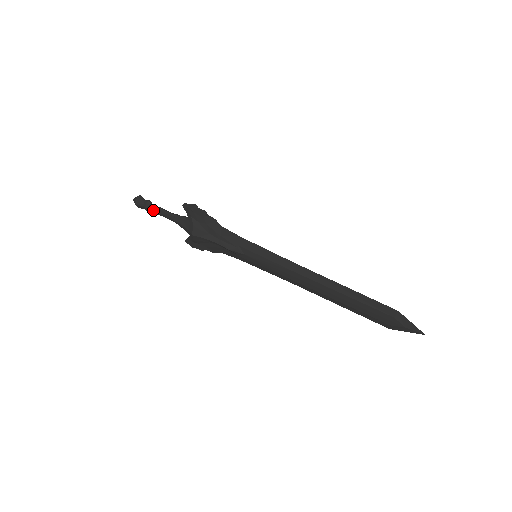
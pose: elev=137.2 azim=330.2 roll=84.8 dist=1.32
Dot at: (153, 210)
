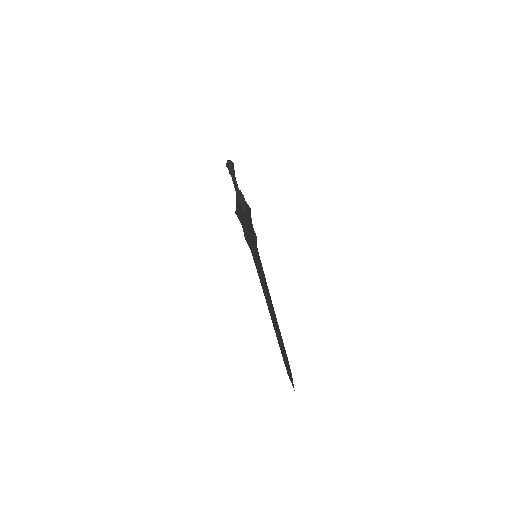
Dot at: occluded
